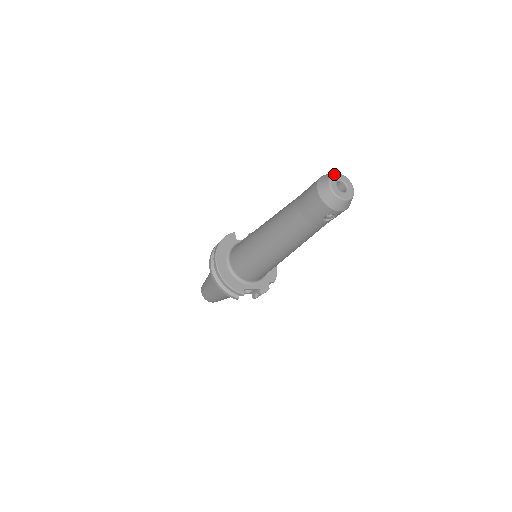
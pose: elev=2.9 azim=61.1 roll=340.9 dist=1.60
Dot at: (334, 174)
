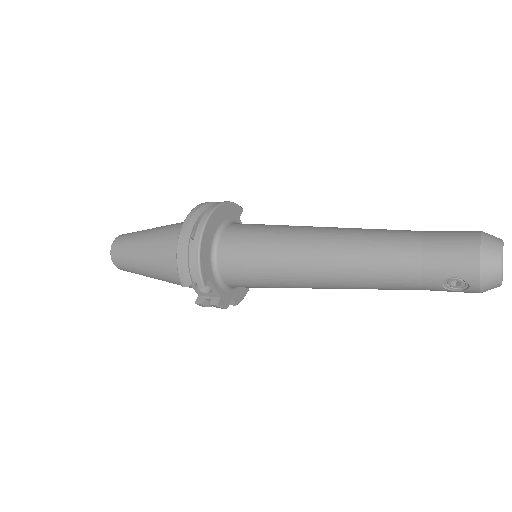
Dot at: occluded
